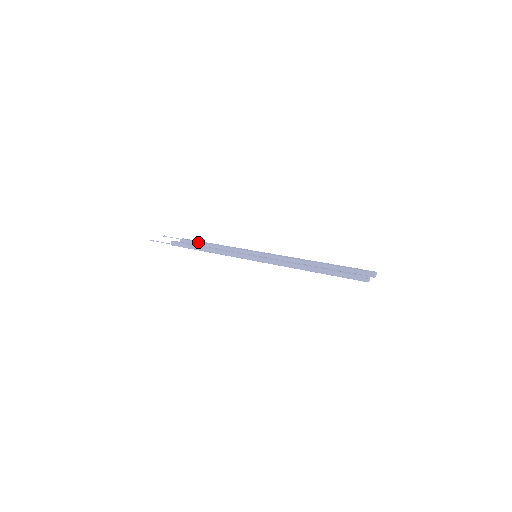
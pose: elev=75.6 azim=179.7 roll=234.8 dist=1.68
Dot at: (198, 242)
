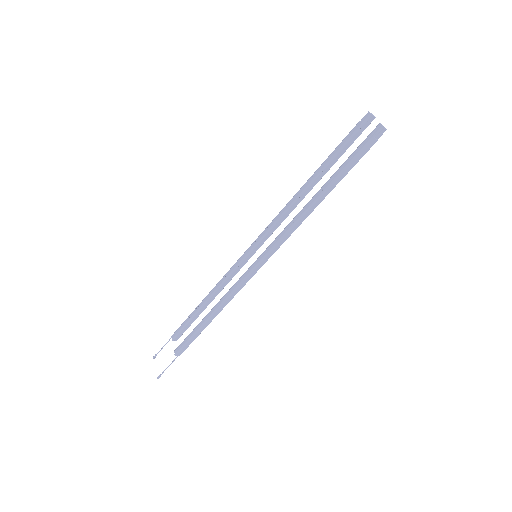
Dot at: (190, 320)
